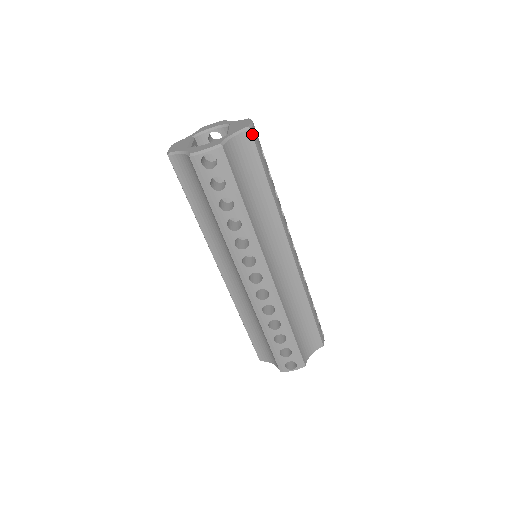
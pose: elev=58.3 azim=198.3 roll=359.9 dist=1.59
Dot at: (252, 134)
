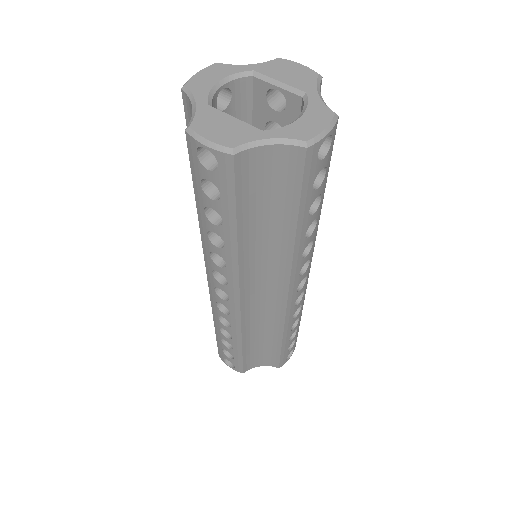
Dot at: (320, 85)
